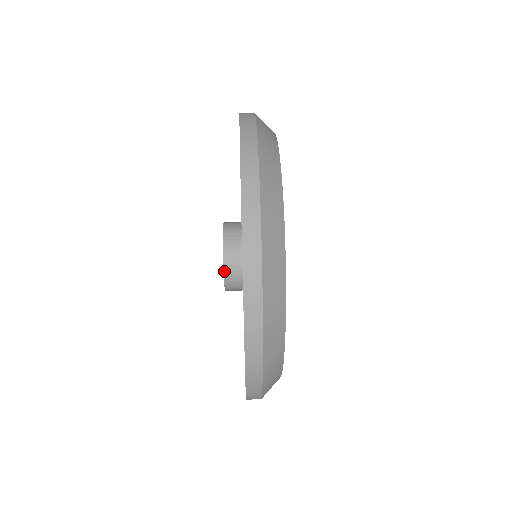
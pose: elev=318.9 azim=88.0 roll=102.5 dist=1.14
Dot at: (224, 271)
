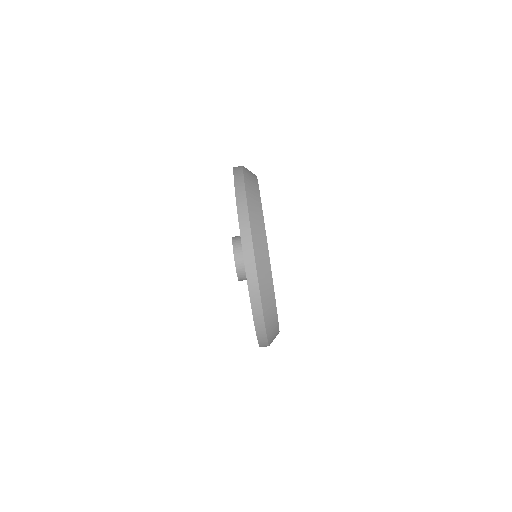
Dot at: occluded
